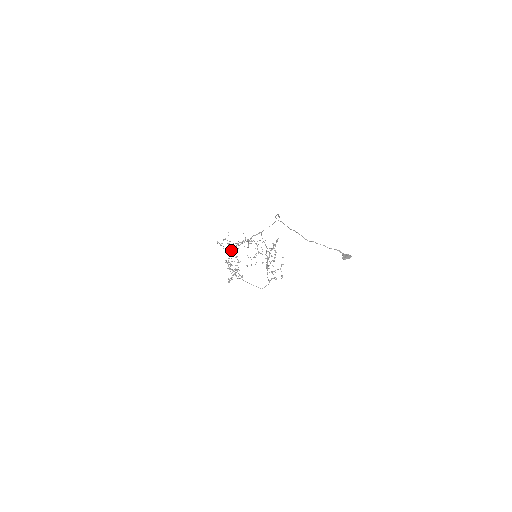
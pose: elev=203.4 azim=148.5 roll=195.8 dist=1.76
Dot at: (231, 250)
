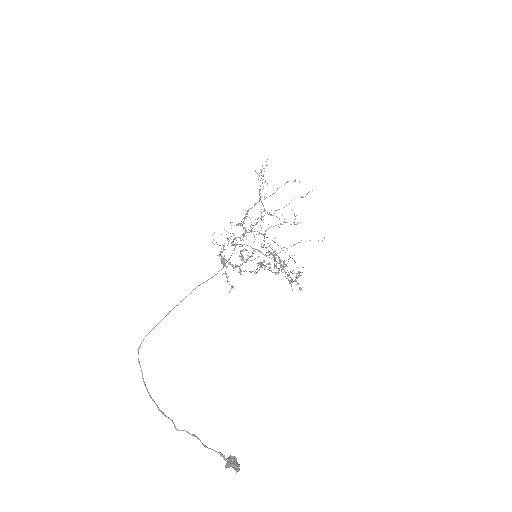
Dot at: (264, 197)
